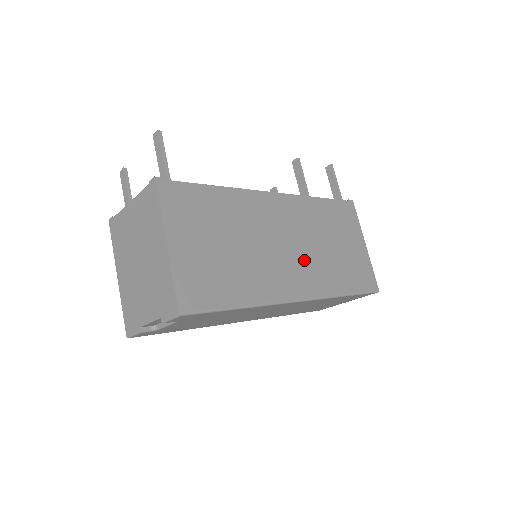
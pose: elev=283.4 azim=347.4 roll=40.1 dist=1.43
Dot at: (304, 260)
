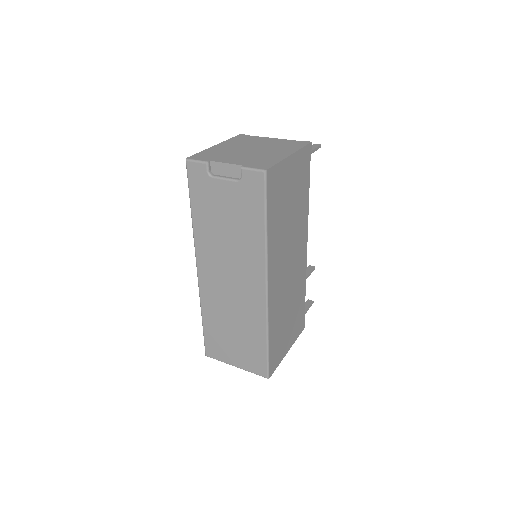
Dot at: (283, 286)
